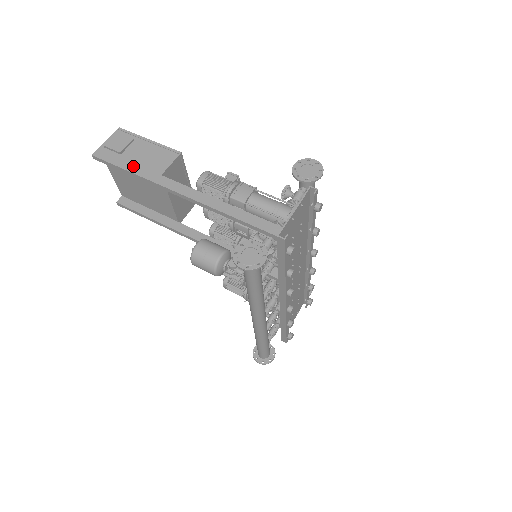
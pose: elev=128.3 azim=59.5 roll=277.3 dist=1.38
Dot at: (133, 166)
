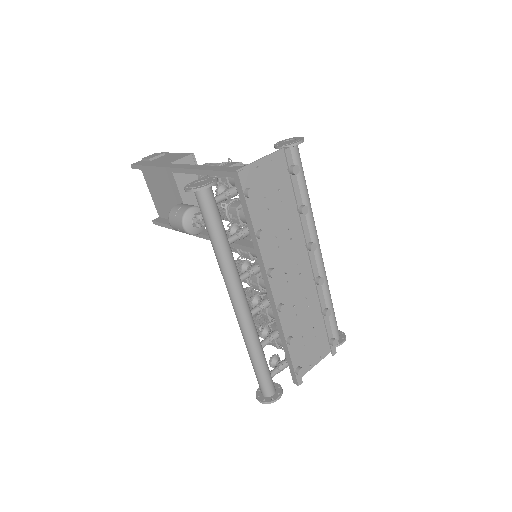
Dot at: (153, 163)
